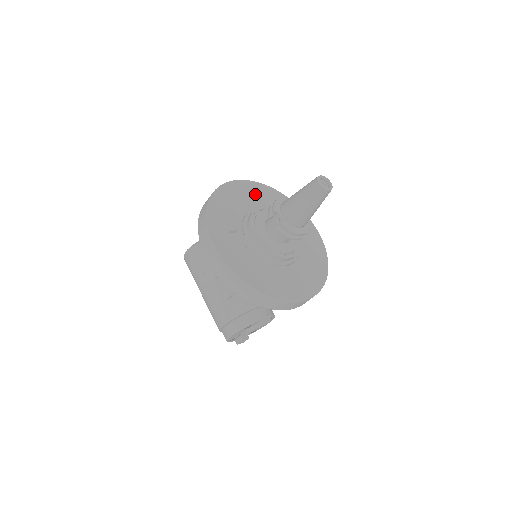
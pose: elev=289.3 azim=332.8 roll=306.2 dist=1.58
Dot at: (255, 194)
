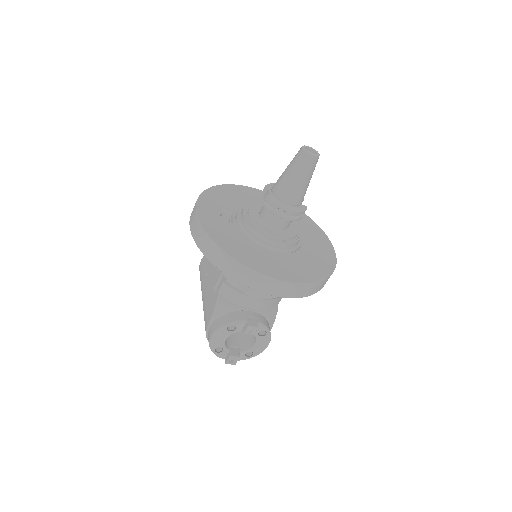
Dot at: occluded
